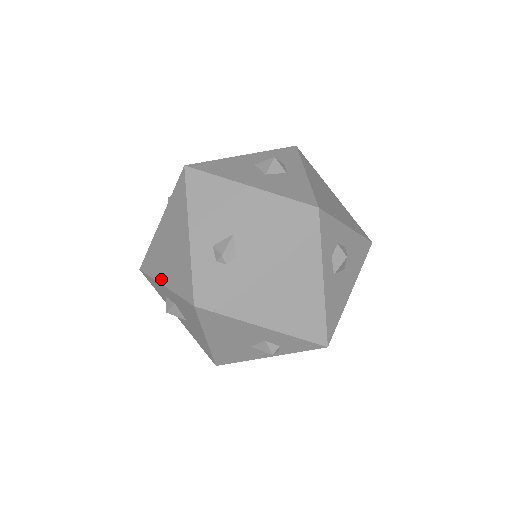
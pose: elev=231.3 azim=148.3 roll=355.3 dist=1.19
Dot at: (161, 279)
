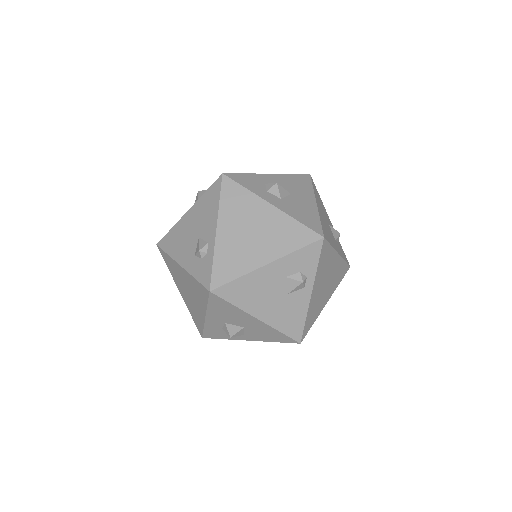
Dot at: (203, 317)
